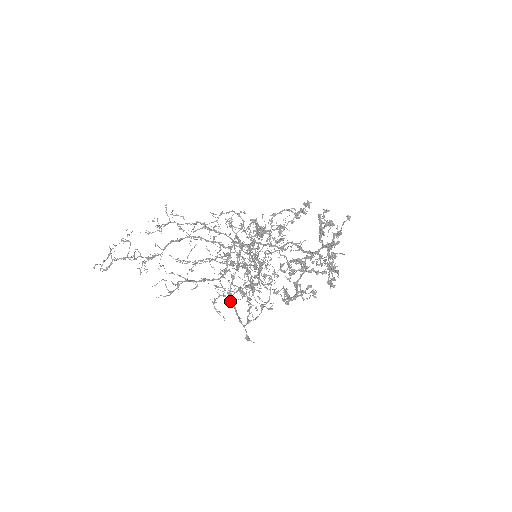
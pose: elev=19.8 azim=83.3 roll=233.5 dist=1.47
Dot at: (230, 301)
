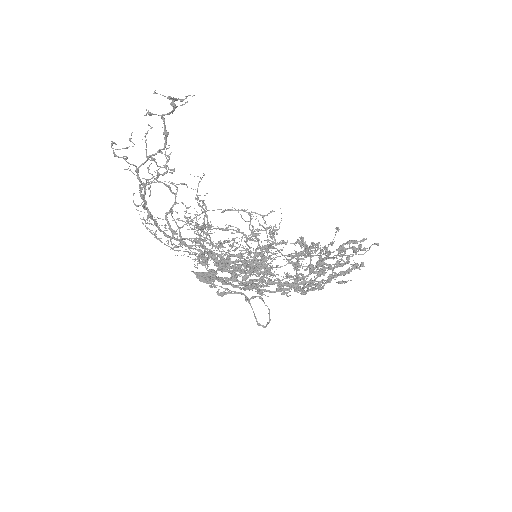
Dot at: occluded
